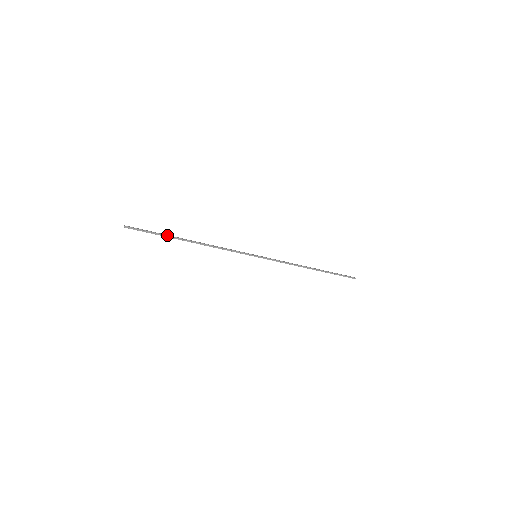
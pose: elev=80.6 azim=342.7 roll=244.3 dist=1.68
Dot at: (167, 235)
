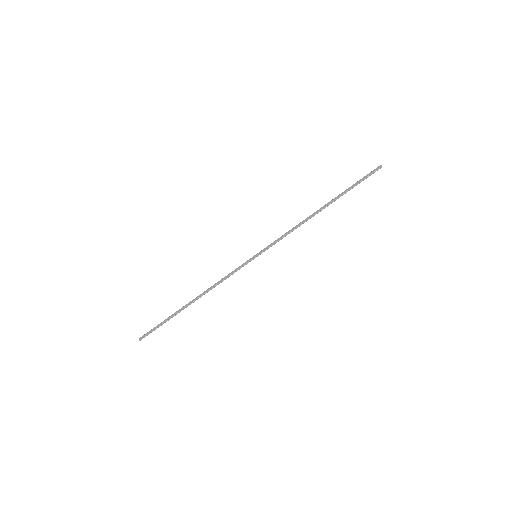
Dot at: (172, 316)
